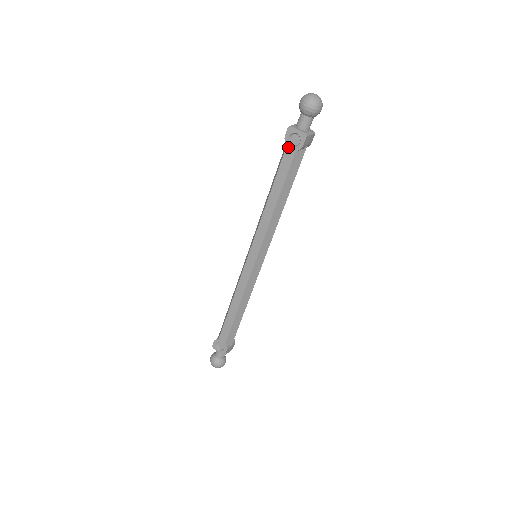
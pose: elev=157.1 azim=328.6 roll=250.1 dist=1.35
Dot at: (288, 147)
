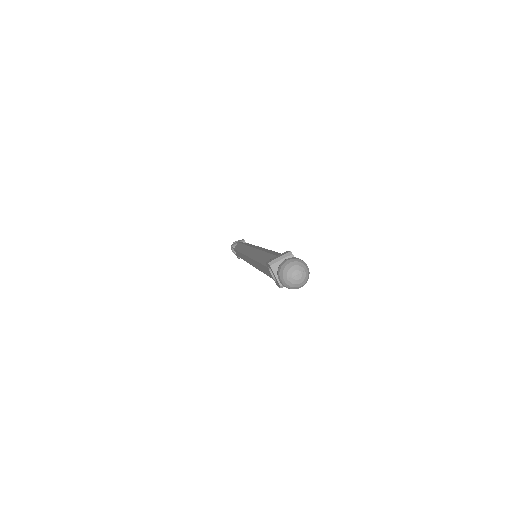
Dot at: (268, 269)
